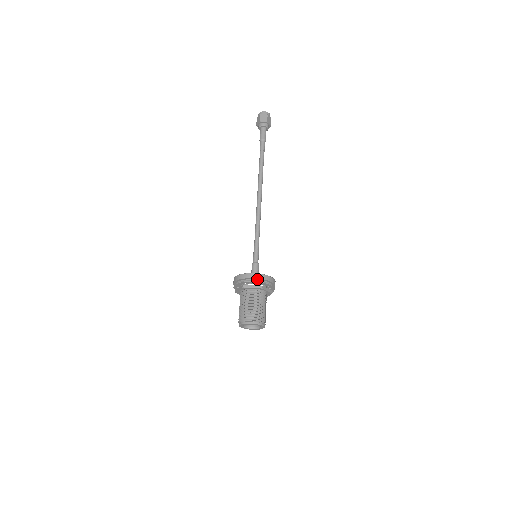
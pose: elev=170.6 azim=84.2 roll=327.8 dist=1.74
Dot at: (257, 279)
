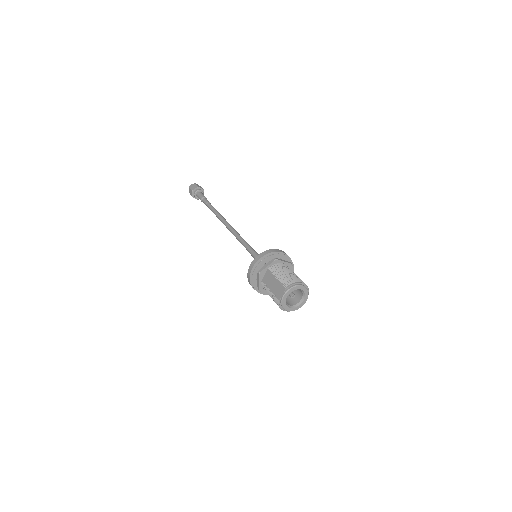
Dot at: (284, 256)
